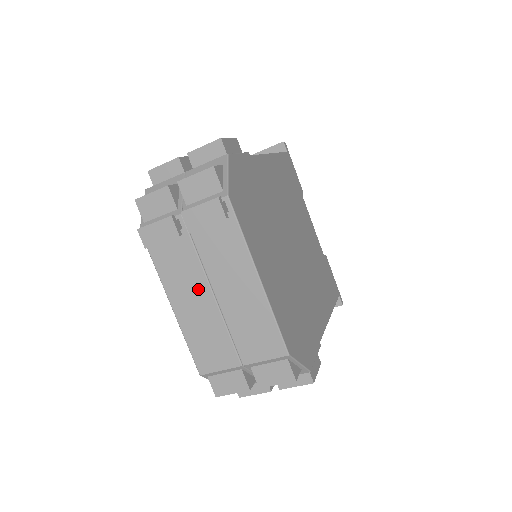
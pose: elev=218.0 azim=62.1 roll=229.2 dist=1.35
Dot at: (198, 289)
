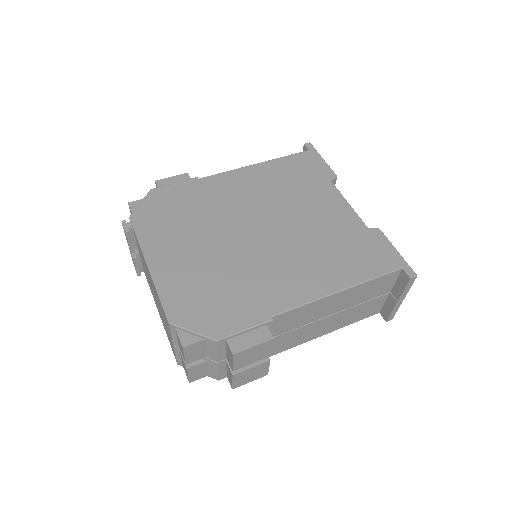
Dot at: (153, 292)
